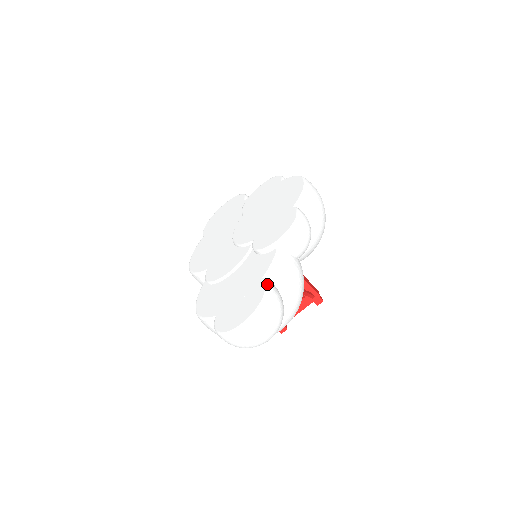
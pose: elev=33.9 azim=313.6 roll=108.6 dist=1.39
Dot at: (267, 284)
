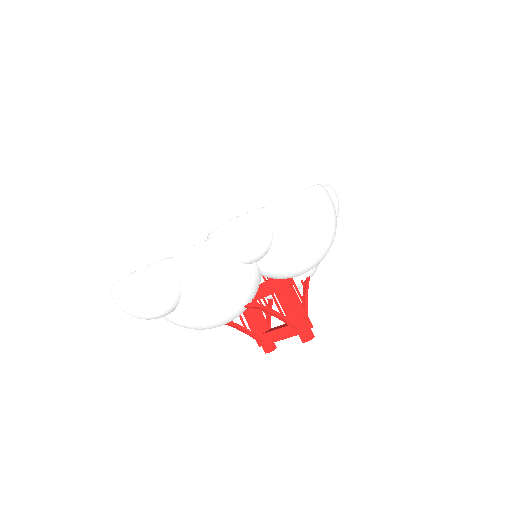
Dot at: (160, 261)
